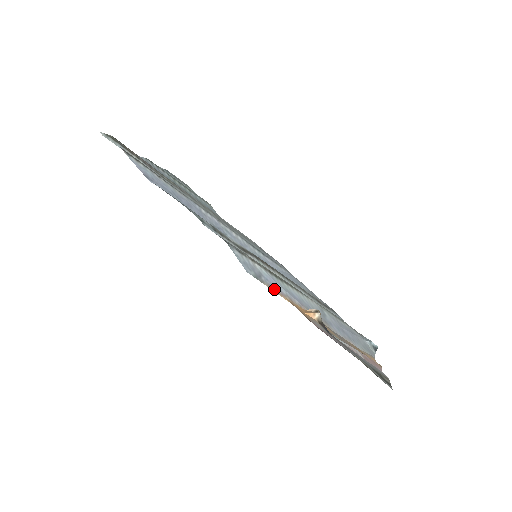
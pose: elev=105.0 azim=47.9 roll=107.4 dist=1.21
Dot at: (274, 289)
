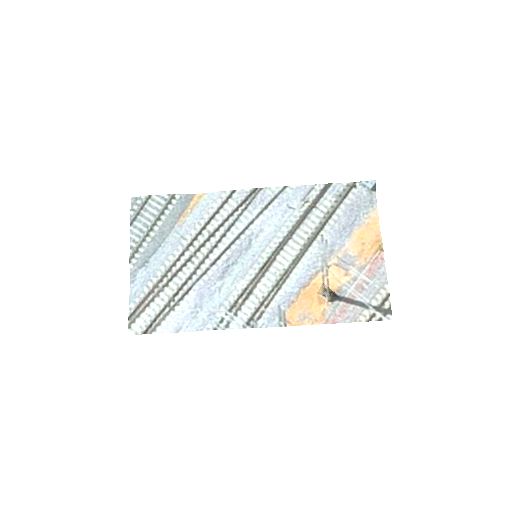
Dot at: (292, 302)
